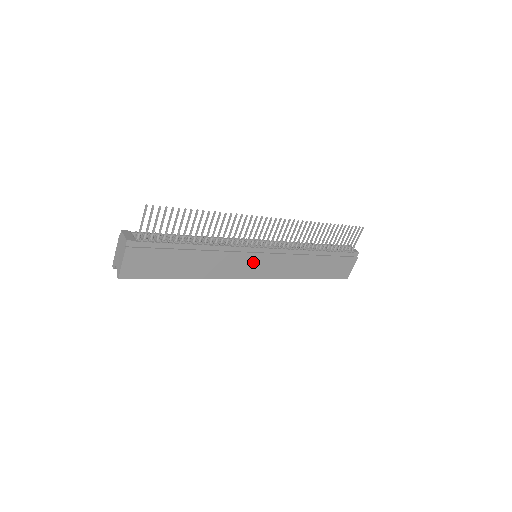
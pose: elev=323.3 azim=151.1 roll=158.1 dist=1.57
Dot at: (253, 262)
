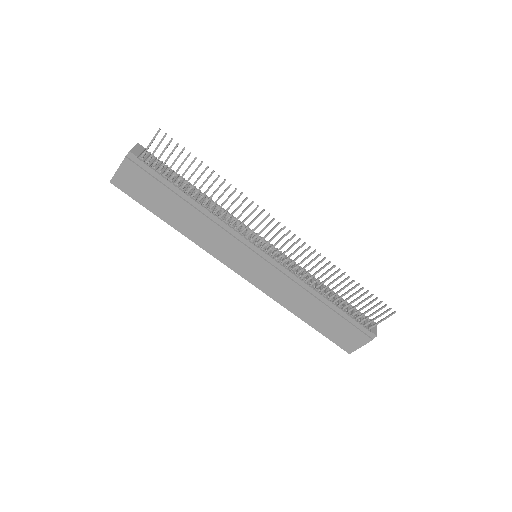
Dot at: (246, 258)
